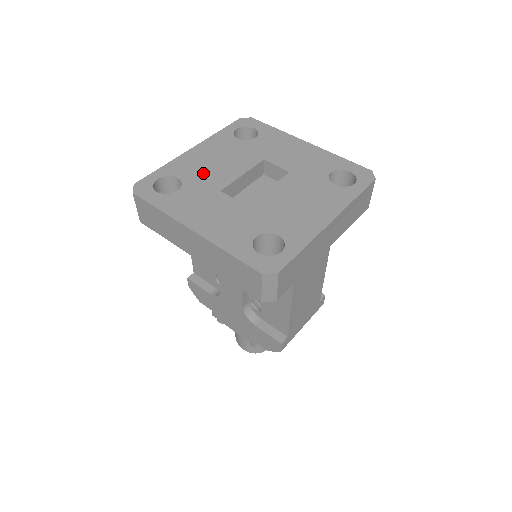
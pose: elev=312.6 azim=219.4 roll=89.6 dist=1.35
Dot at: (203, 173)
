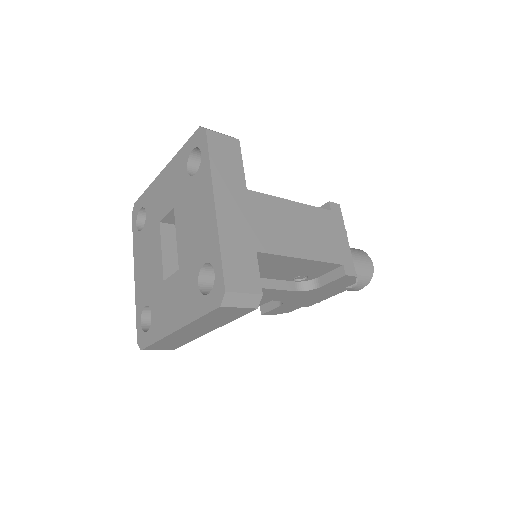
Dot at: (149, 283)
